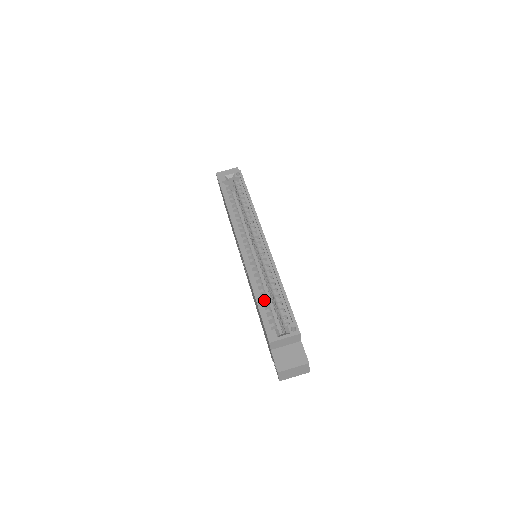
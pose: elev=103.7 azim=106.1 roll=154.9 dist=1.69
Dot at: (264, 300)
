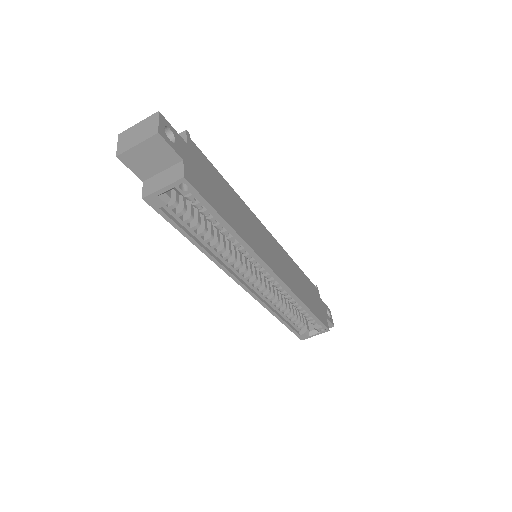
Dot at: (287, 312)
